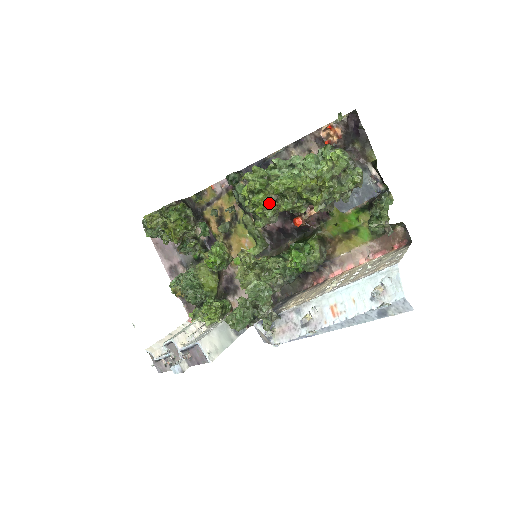
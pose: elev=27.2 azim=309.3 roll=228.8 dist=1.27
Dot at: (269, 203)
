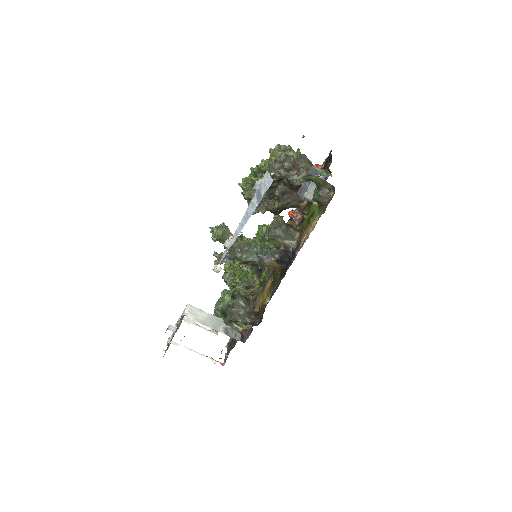
Dot at: (247, 179)
